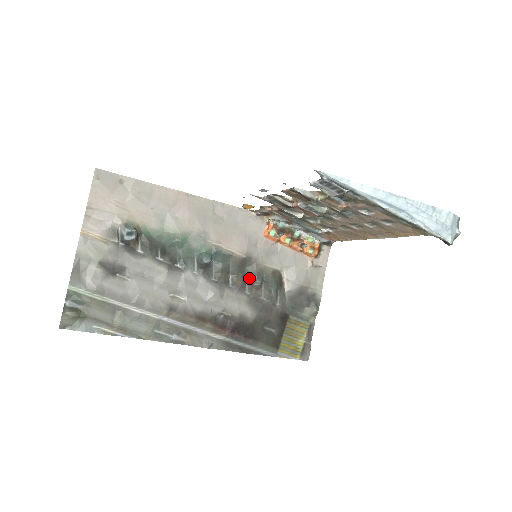
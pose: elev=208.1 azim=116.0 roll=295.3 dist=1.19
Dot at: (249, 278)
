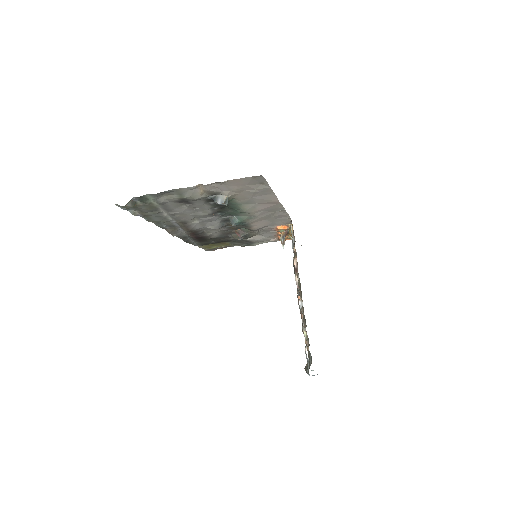
Dot at: (240, 231)
